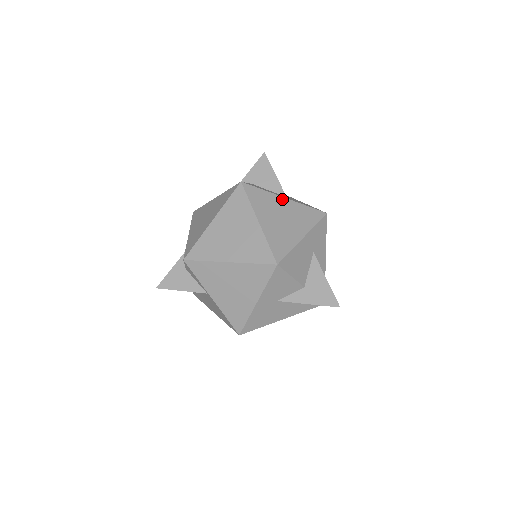
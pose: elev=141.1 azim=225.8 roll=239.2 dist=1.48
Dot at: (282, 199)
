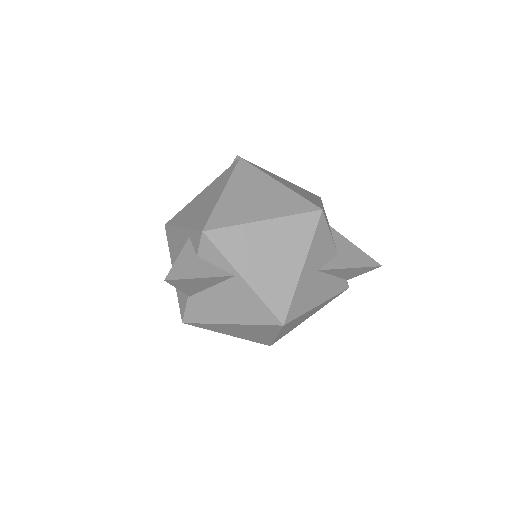
Dot at: (281, 178)
